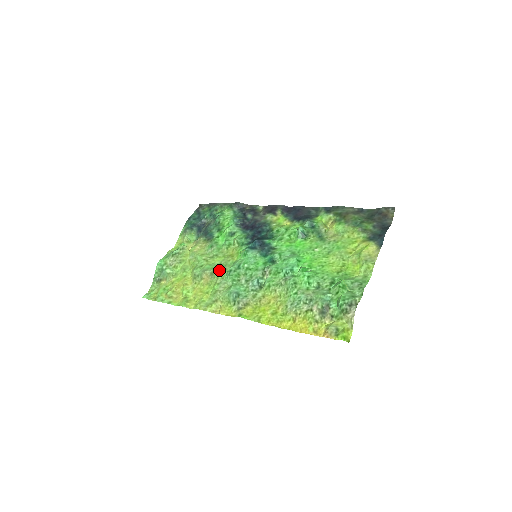
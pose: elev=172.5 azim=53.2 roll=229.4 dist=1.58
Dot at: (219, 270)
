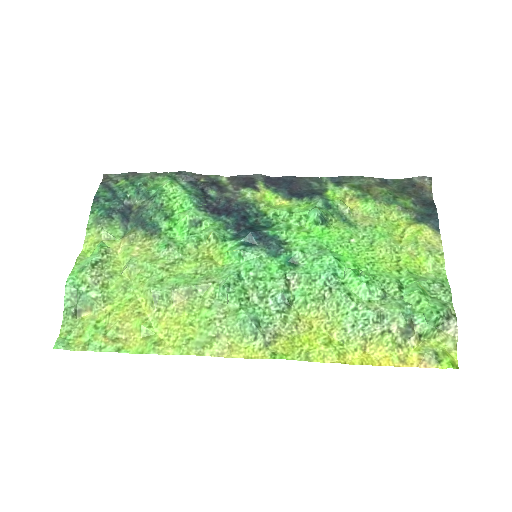
Dot at: (203, 285)
